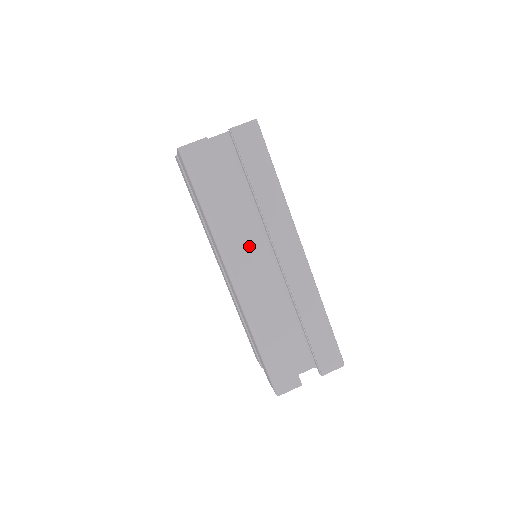
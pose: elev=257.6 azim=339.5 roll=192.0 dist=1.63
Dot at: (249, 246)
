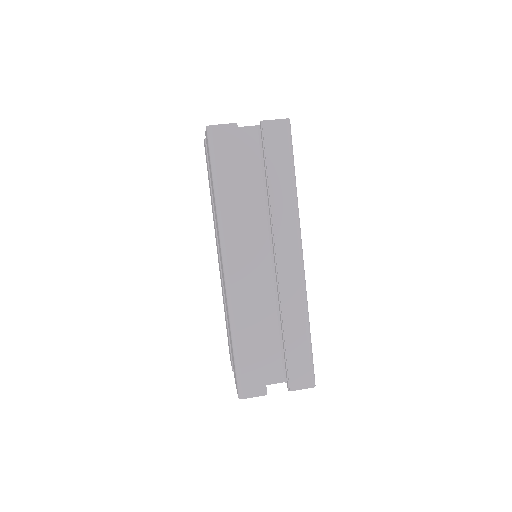
Dot at: (251, 242)
